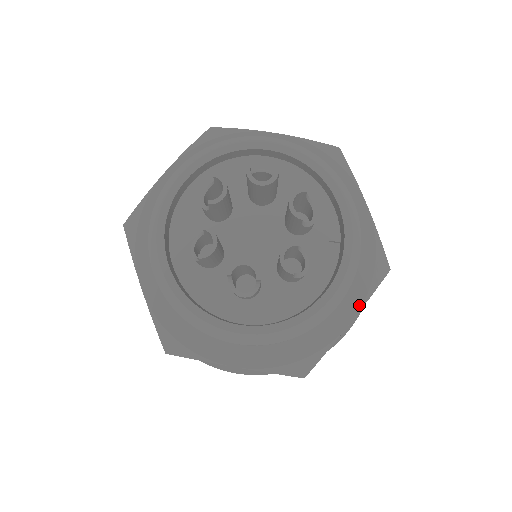
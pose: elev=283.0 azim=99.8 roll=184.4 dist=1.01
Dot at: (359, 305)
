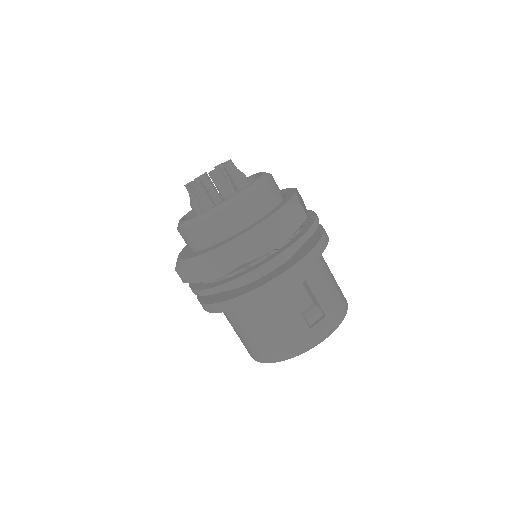
Dot at: (293, 189)
